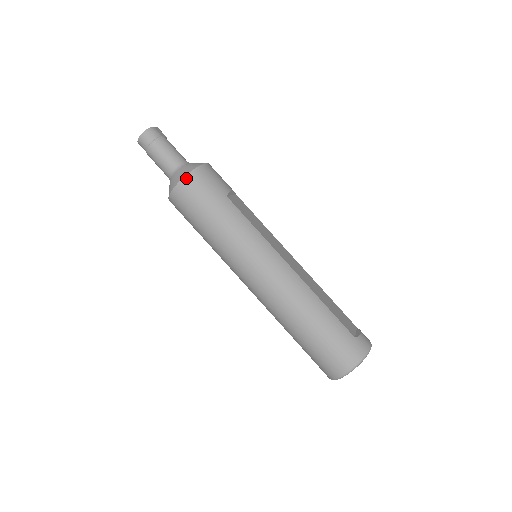
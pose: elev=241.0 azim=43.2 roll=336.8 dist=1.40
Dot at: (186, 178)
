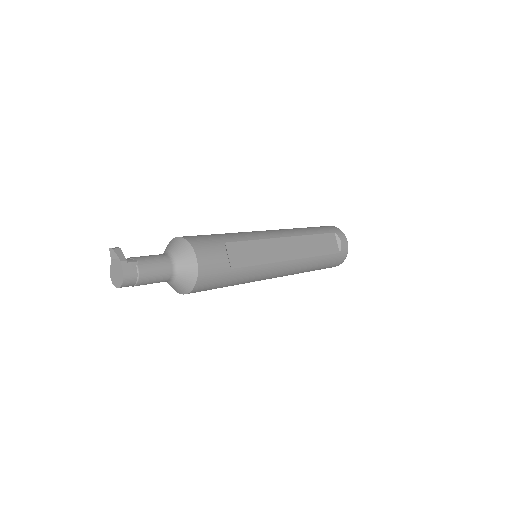
Dot at: (194, 290)
